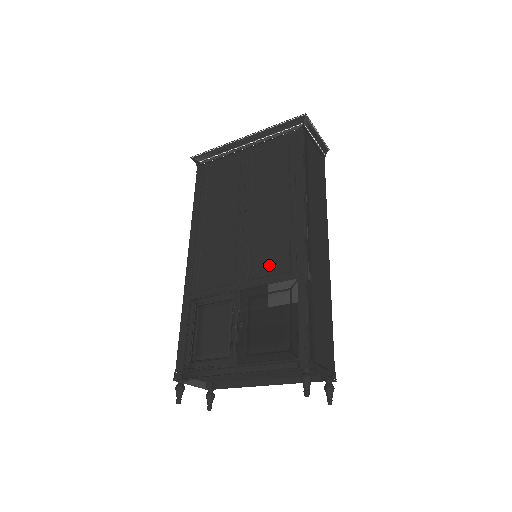
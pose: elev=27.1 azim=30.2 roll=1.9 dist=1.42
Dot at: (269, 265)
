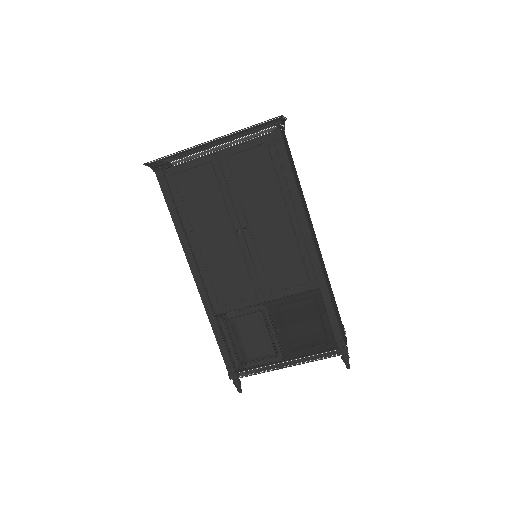
Dot at: (287, 278)
